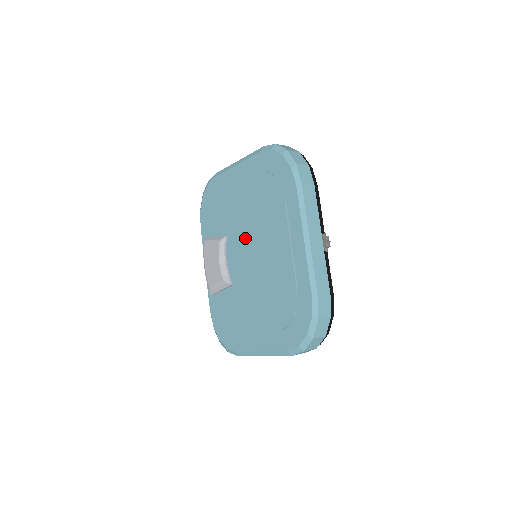
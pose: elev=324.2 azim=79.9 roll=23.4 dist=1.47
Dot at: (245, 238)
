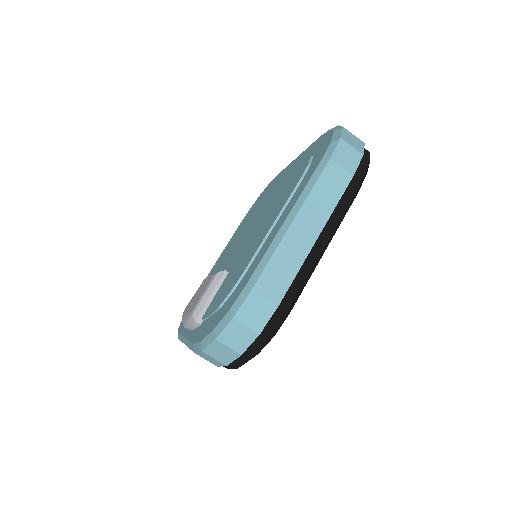
Dot at: (237, 243)
